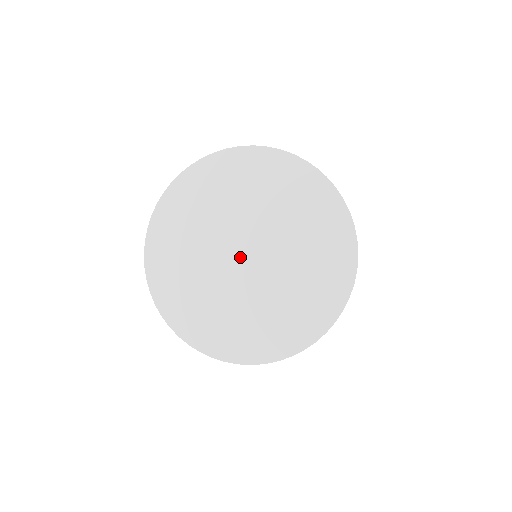
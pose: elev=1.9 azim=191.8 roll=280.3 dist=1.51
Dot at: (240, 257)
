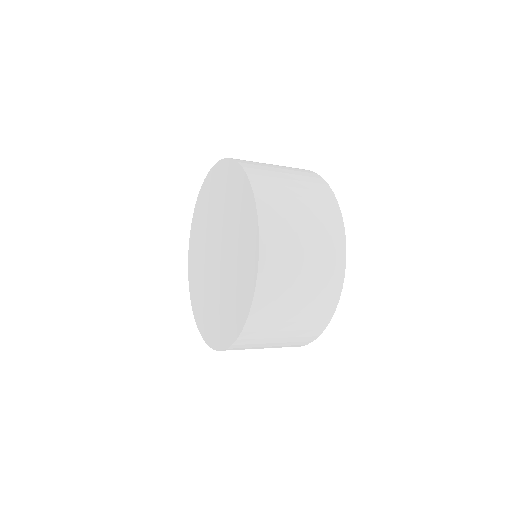
Dot at: (215, 253)
